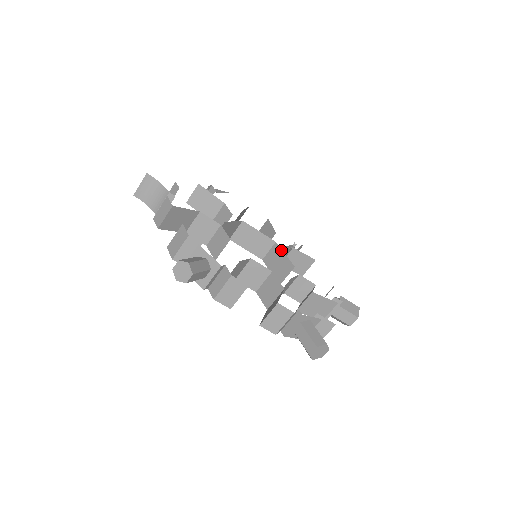
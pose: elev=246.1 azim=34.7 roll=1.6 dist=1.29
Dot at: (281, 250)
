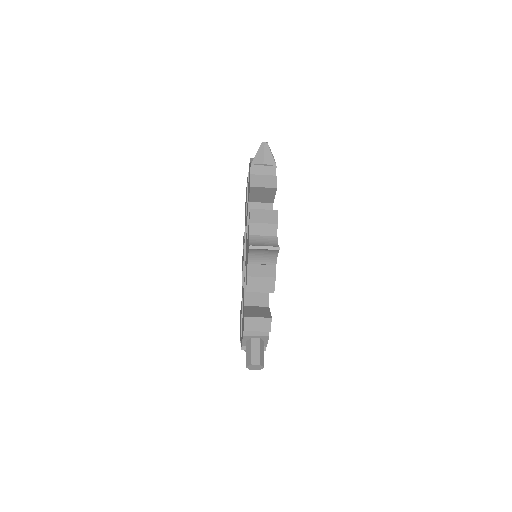
Dot at: occluded
